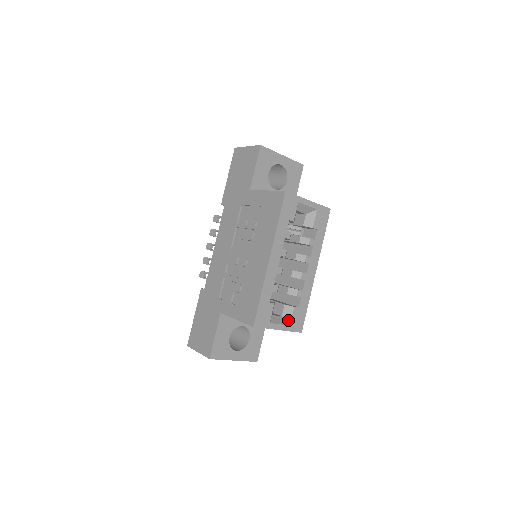
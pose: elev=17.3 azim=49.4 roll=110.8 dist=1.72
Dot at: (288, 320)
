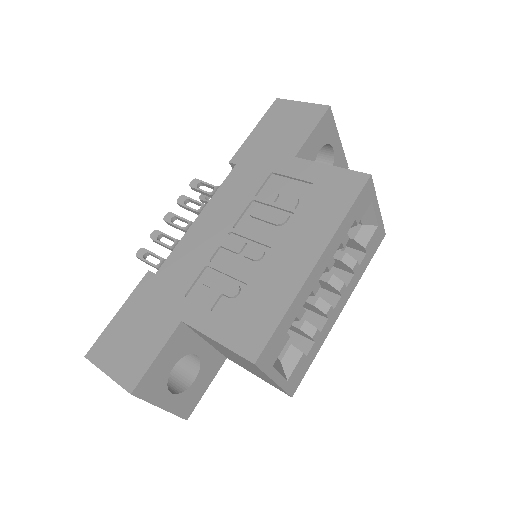
Dot at: (288, 371)
